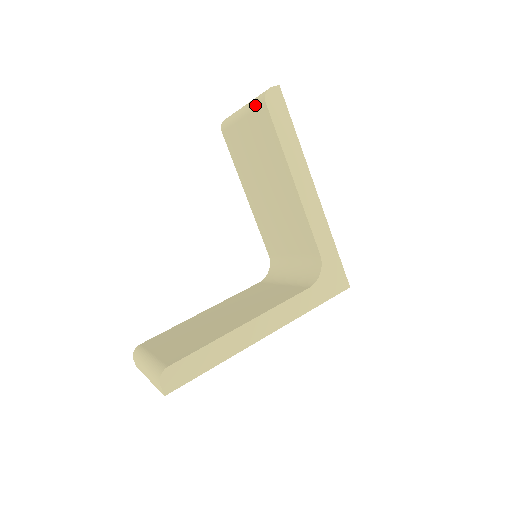
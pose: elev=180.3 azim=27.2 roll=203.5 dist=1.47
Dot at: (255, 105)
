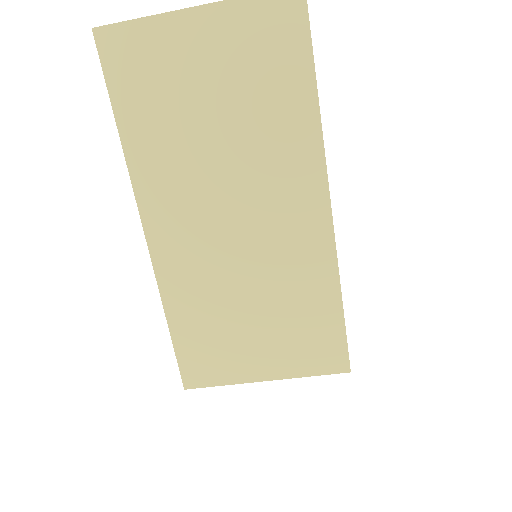
Dot at: occluded
